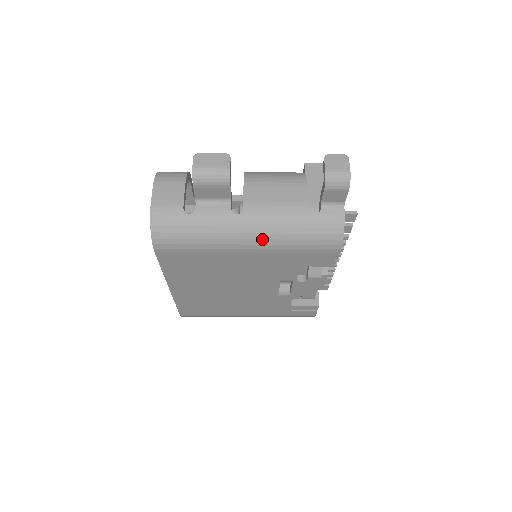
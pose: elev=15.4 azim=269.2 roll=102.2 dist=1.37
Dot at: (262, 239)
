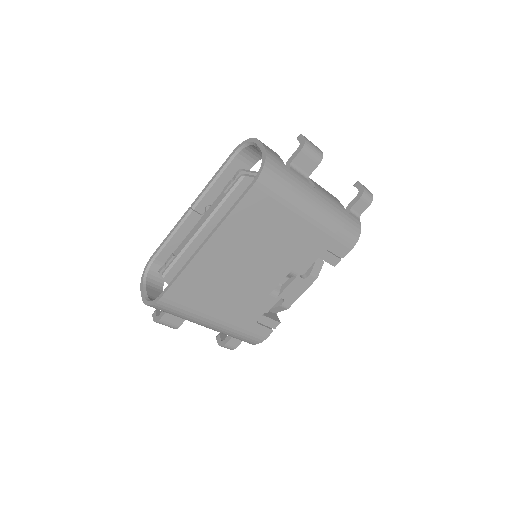
Dot at: (322, 213)
